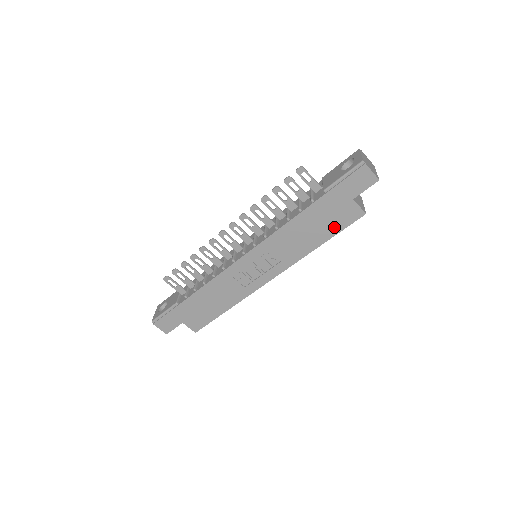
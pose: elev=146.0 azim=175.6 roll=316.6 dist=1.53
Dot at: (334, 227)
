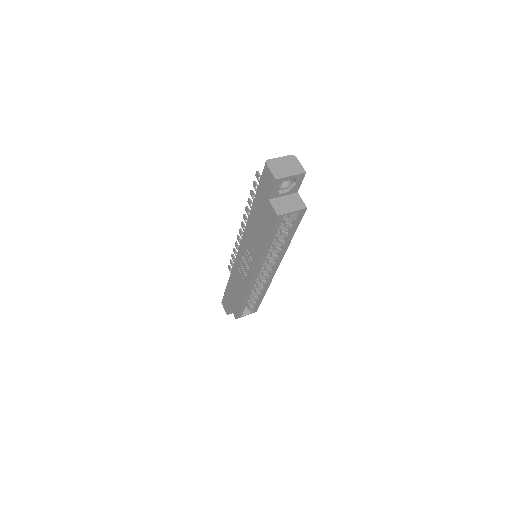
Dot at: (267, 228)
